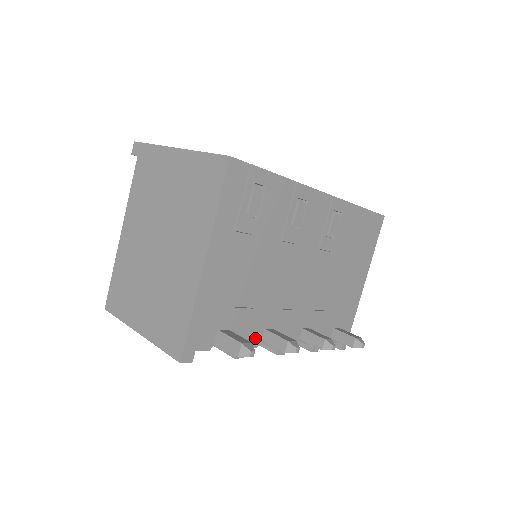
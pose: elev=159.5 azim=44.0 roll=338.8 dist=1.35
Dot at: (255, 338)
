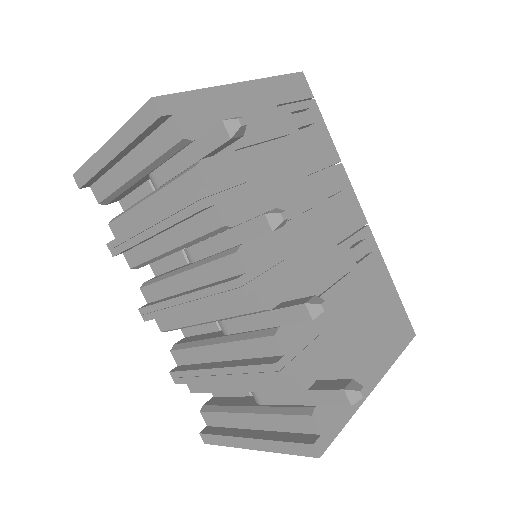
Dot at: (230, 212)
